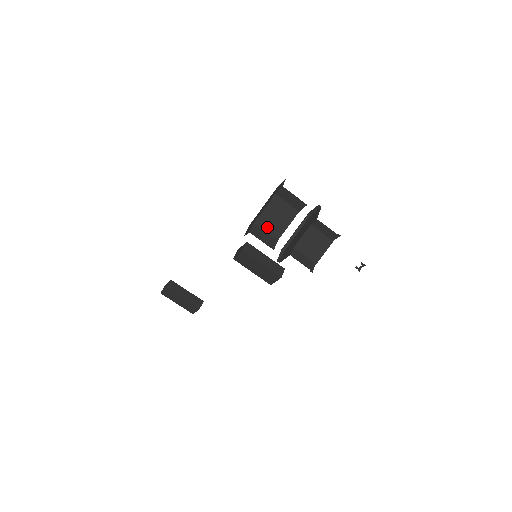
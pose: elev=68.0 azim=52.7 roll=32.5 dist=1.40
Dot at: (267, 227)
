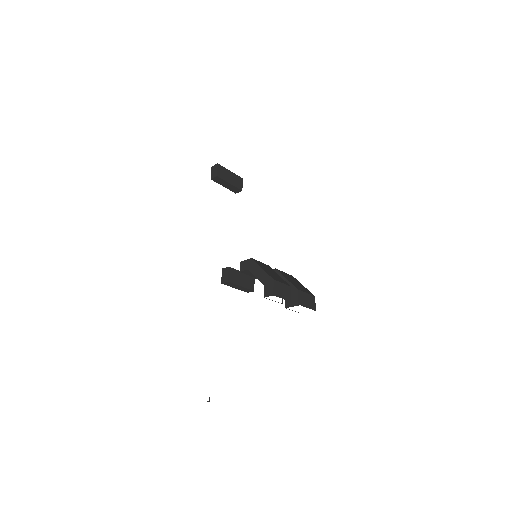
Dot at: occluded
